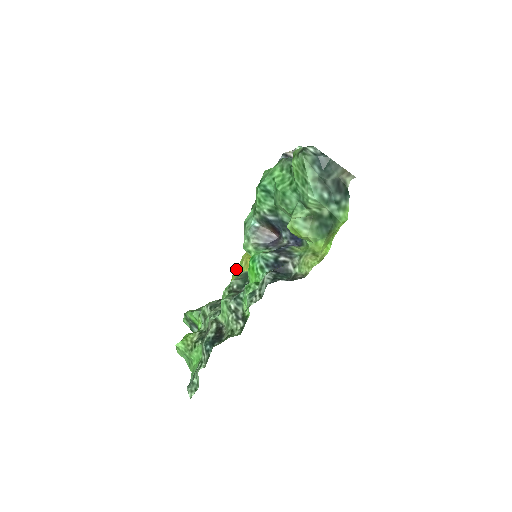
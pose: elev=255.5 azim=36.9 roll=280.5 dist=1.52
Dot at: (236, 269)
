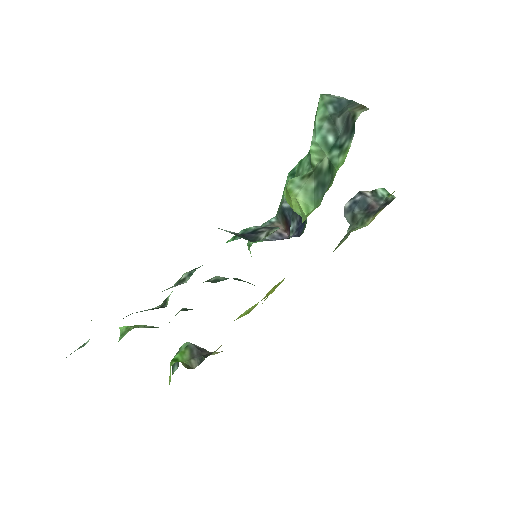
Dot at: occluded
